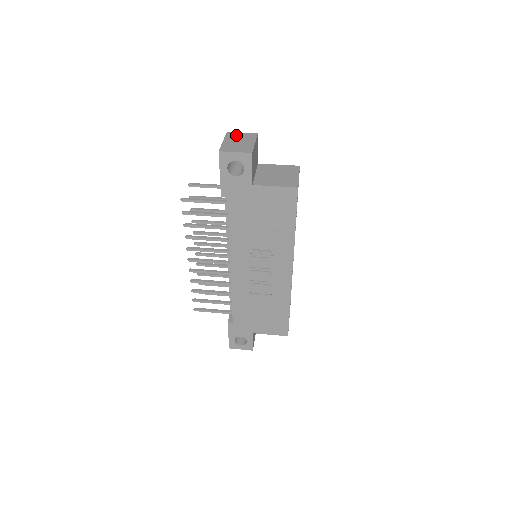
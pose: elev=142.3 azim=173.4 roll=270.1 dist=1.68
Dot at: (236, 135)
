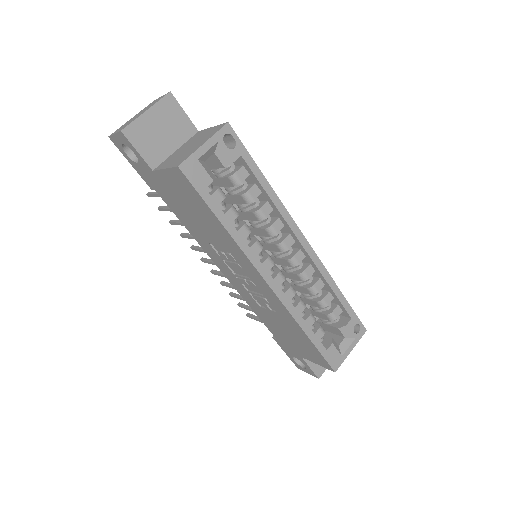
Dot at: (151, 103)
